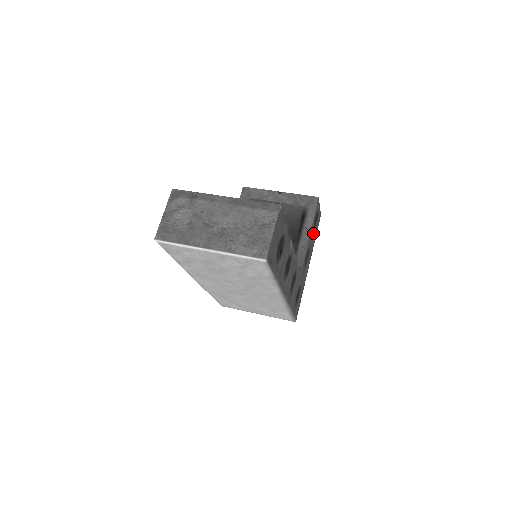
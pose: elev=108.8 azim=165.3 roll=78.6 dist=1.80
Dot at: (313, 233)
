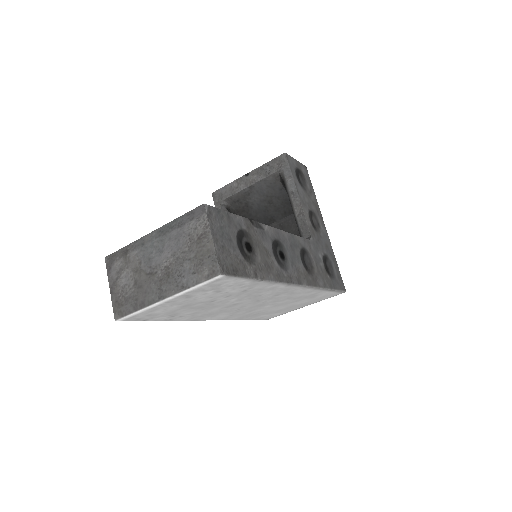
Dot at: (305, 191)
